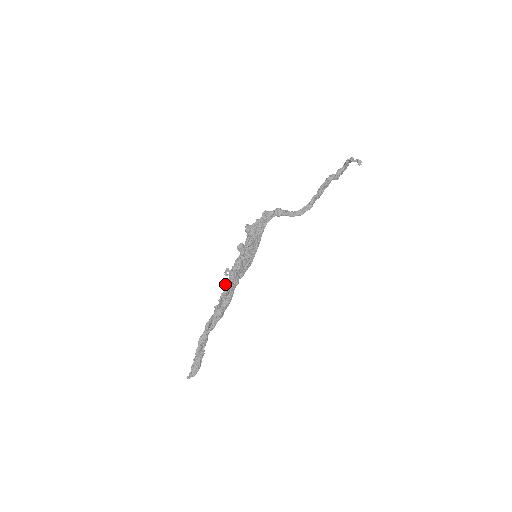
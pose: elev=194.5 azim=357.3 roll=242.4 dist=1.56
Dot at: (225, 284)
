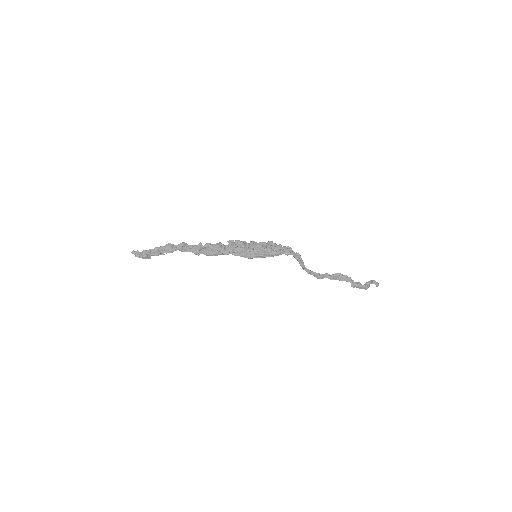
Dot at: (221, 243)
